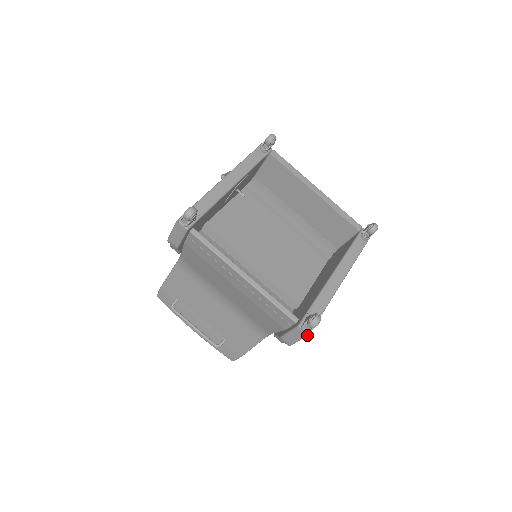
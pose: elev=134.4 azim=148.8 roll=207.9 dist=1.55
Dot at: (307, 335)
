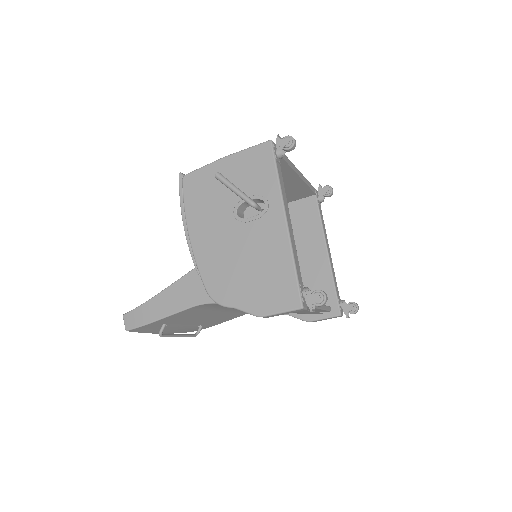
Dot at: (341, 316)
